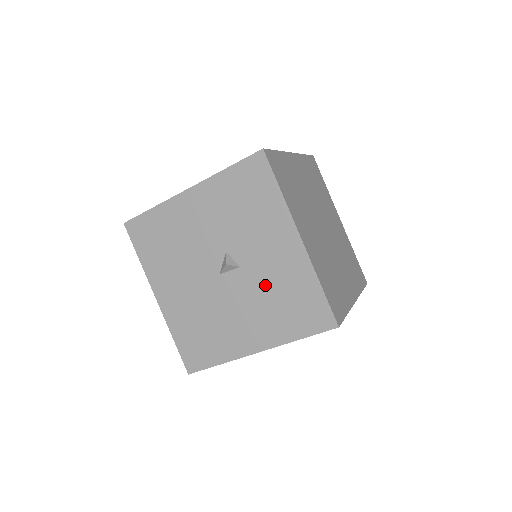
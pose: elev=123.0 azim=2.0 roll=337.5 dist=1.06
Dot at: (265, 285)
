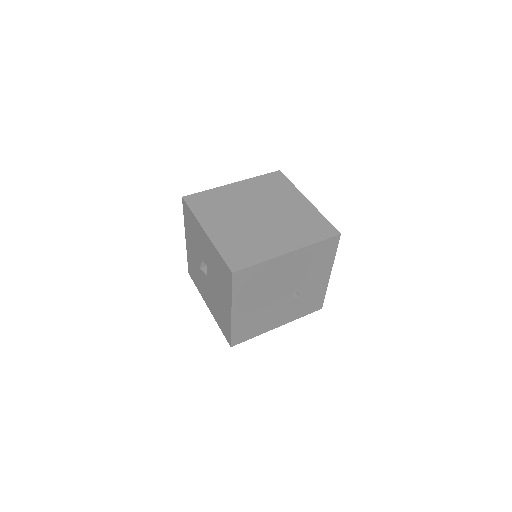
Dot at: (214, 269)
